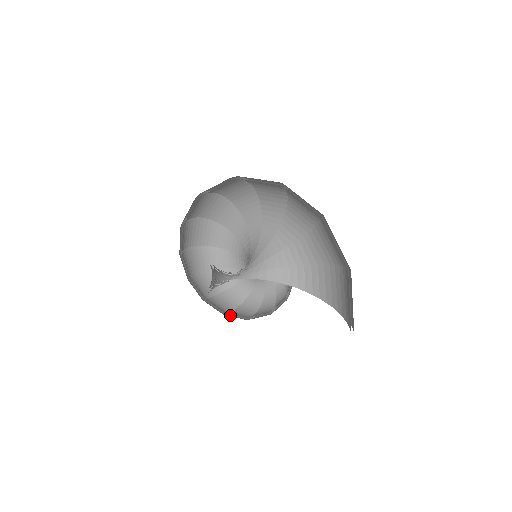
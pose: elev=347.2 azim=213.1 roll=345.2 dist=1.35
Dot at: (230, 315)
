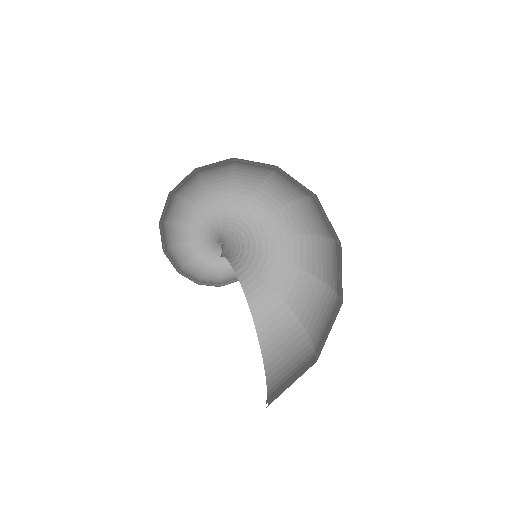
Dot at: (165, 254)
